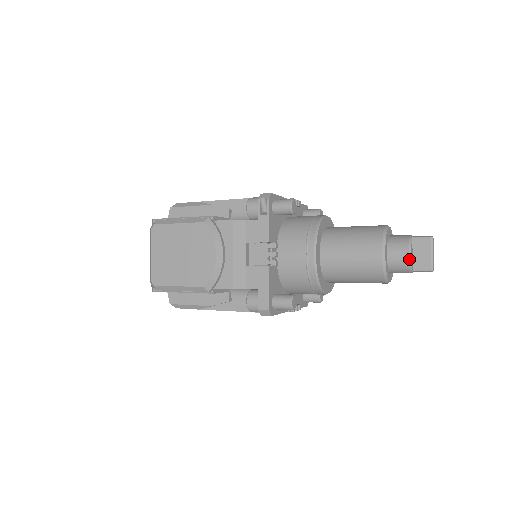
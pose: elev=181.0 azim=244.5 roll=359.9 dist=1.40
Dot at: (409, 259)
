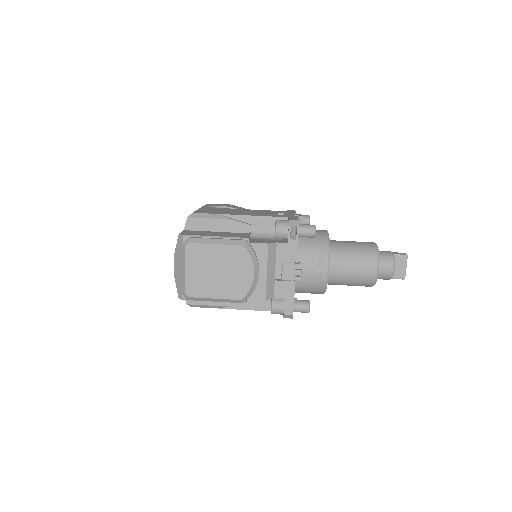
Dot at: (393, 272)
